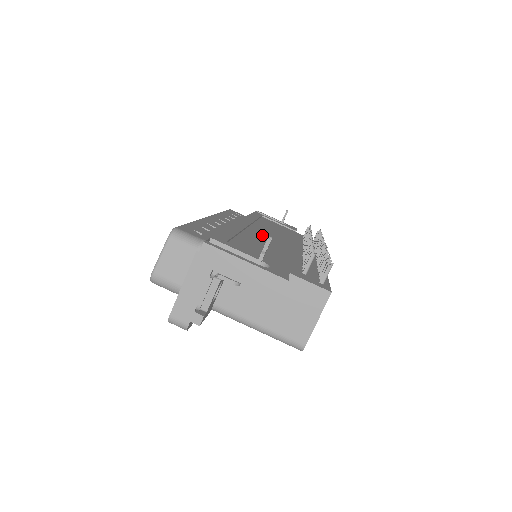
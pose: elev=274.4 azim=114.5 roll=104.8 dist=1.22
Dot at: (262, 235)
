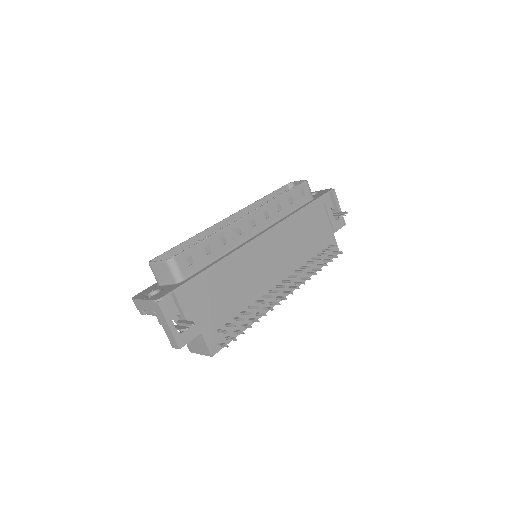
Dot at: (258, 261)
